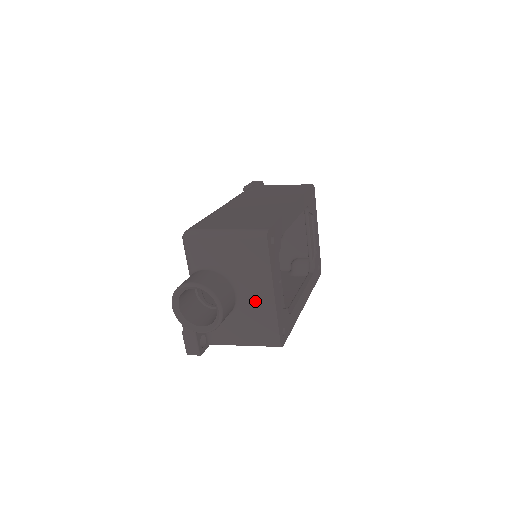
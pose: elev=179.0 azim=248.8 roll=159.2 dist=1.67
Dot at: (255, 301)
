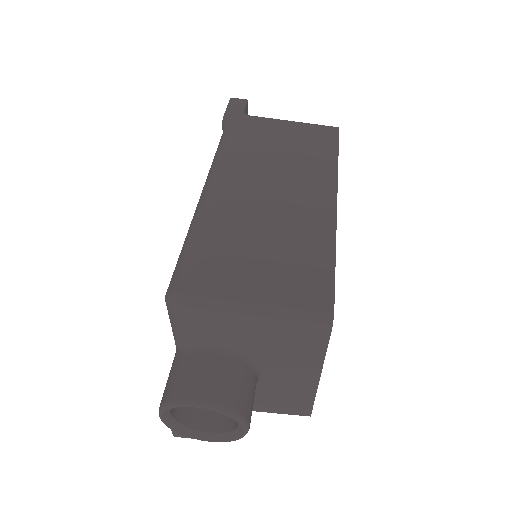
Dot at: (286, 382)
